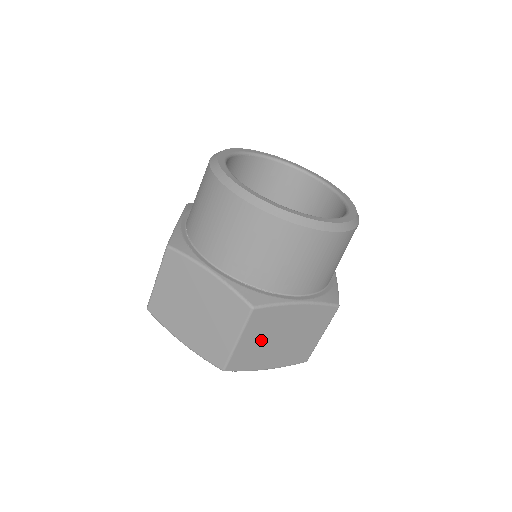
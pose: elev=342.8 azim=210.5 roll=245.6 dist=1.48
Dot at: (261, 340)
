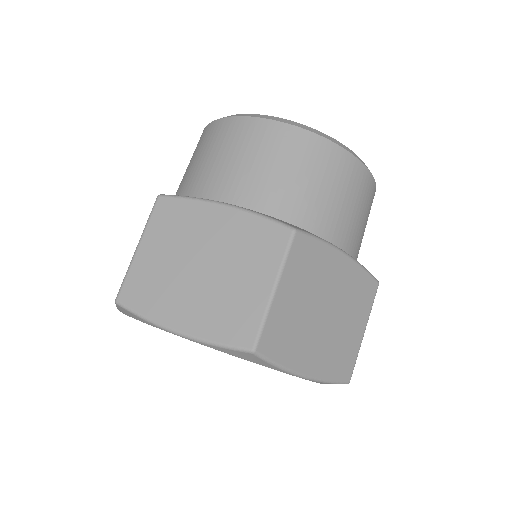
Dot at: (301, 302)
